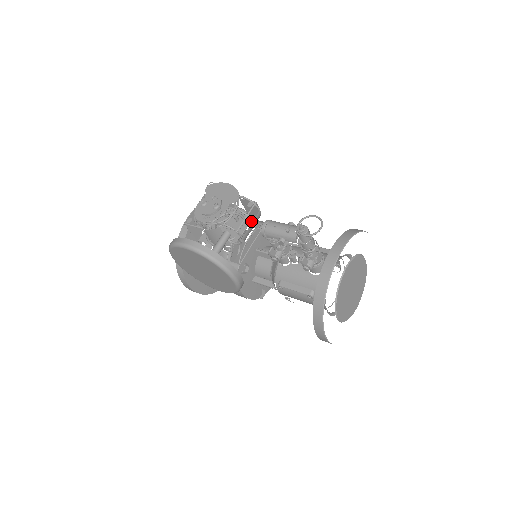
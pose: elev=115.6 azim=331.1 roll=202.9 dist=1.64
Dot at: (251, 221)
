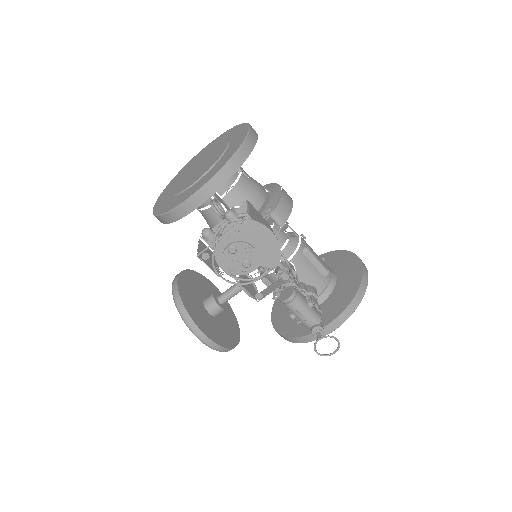
Dot at: (270, 215)
